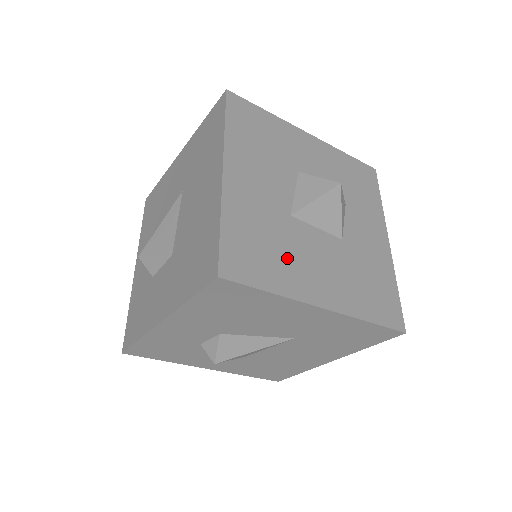
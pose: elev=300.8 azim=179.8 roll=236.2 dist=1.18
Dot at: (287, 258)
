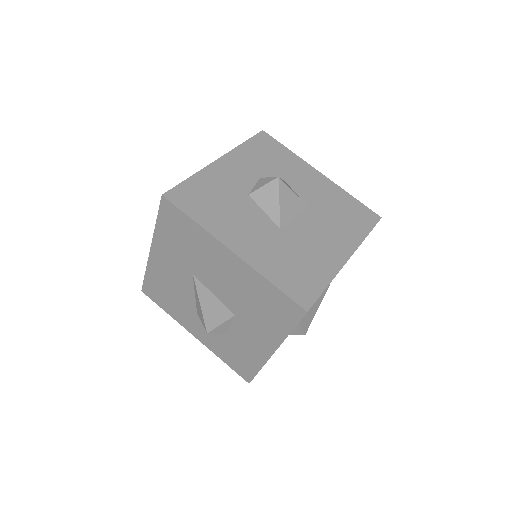
Dot at: (309, 257)
